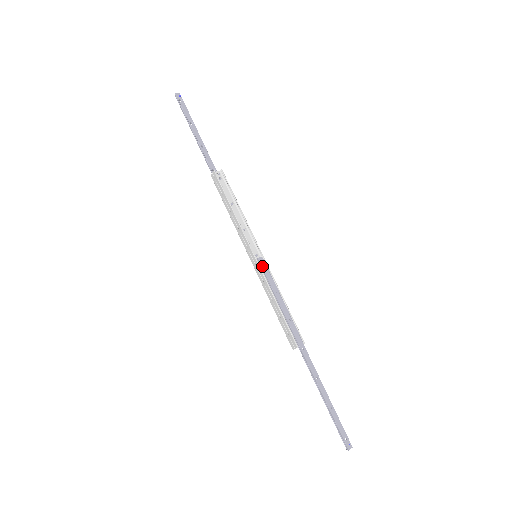
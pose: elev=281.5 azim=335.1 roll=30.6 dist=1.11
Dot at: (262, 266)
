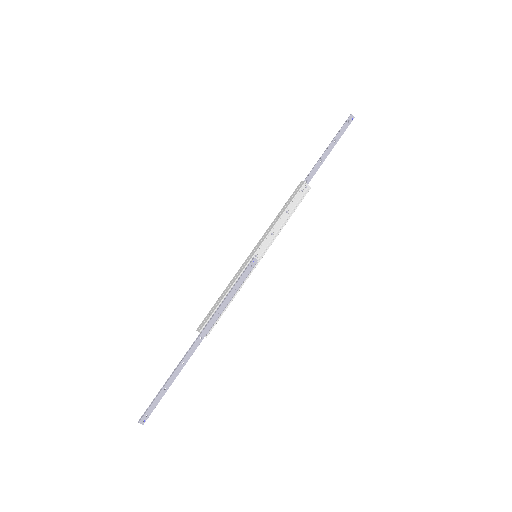
Dot at: (250, 265)
